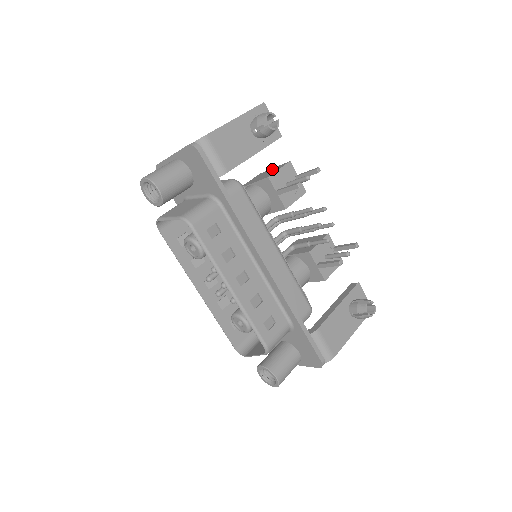
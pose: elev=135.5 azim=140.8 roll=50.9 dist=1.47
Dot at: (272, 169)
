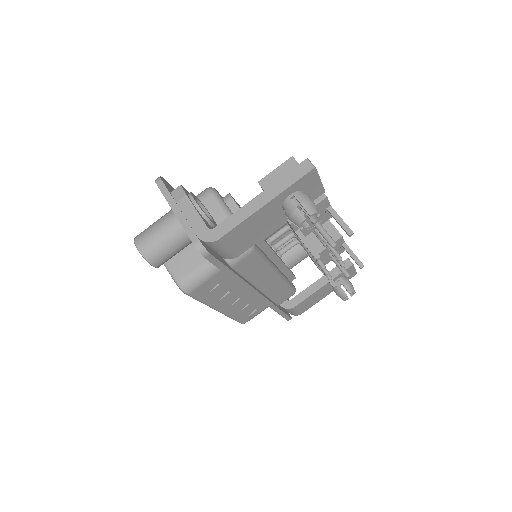
Dot at: occluded
